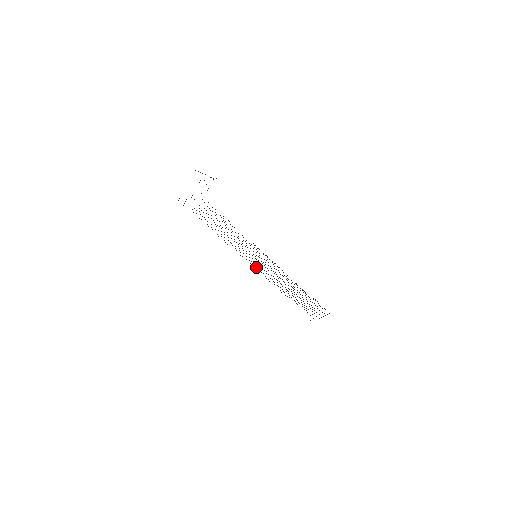
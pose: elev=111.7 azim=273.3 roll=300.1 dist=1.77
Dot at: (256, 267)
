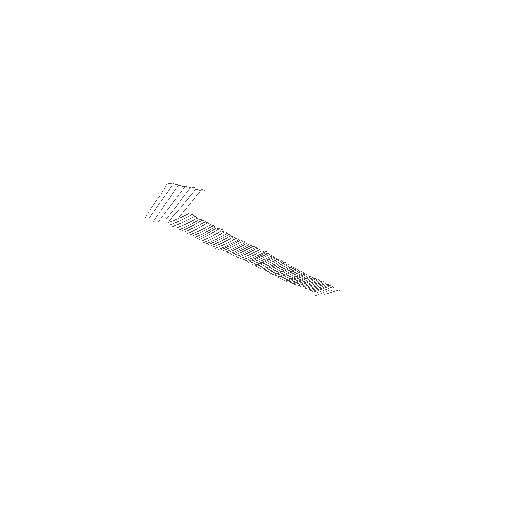
Dot at: (255, 264)
